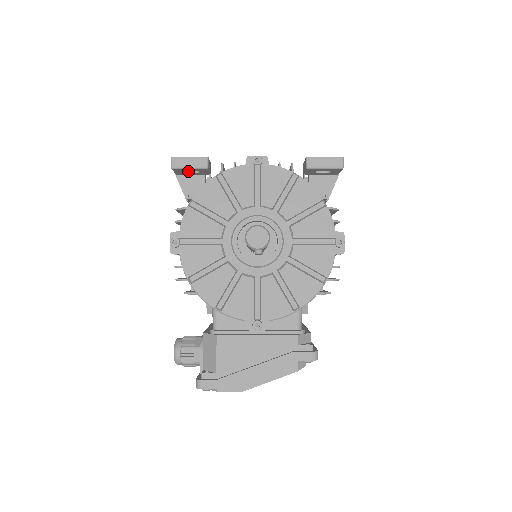
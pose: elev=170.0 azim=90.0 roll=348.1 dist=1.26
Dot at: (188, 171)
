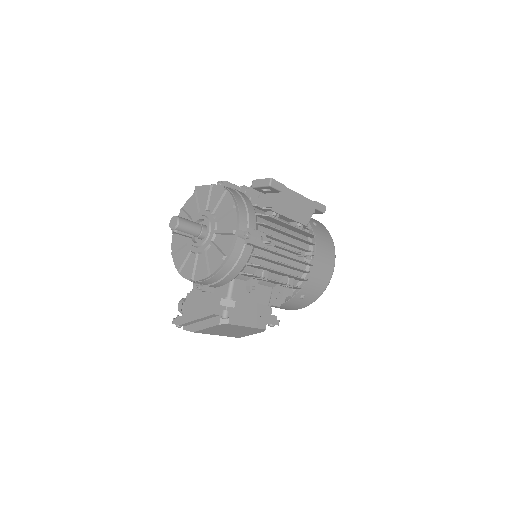
Dot at: occluded
